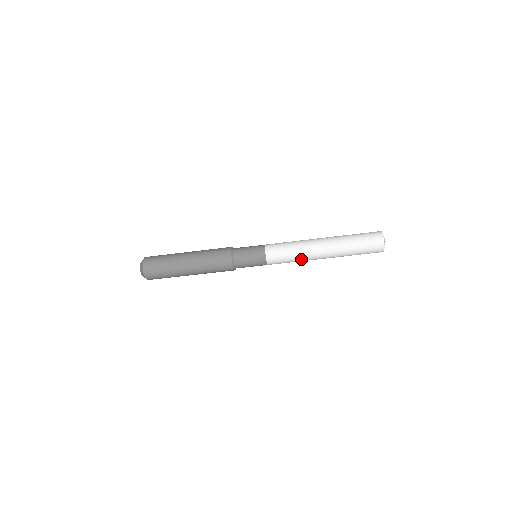
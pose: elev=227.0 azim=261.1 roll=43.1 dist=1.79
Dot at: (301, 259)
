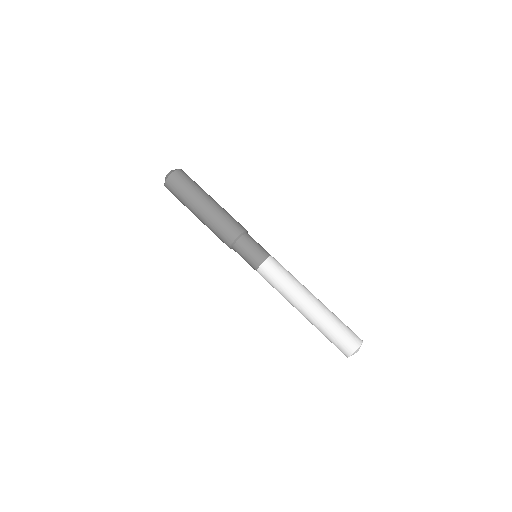
Dot at: (287, 291)
